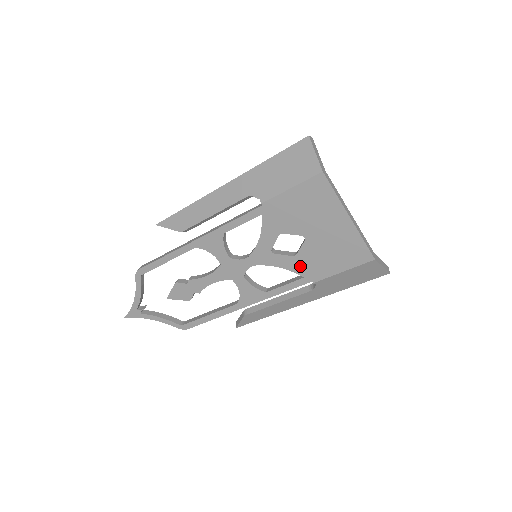
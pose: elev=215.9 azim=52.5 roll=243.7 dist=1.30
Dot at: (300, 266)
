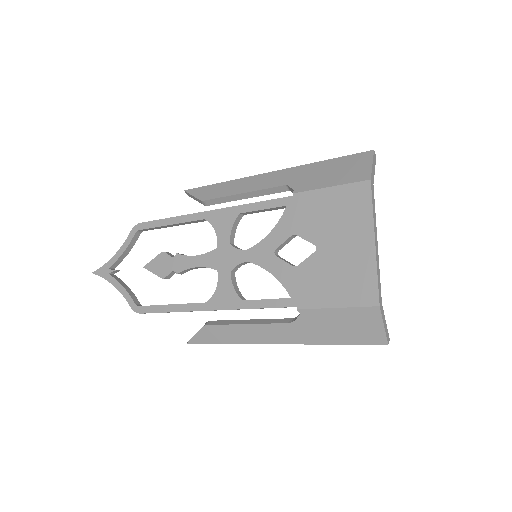
Dot at: (294, 282)
